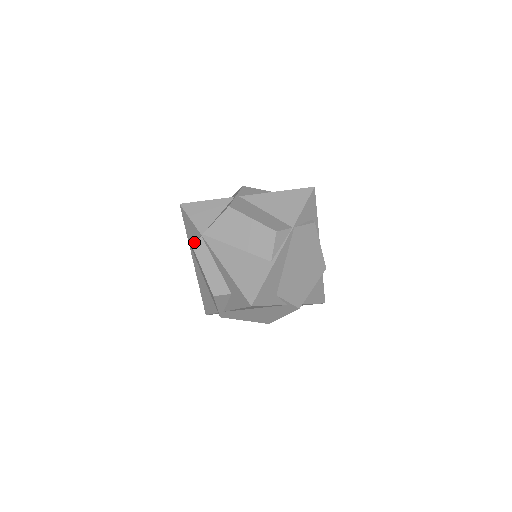
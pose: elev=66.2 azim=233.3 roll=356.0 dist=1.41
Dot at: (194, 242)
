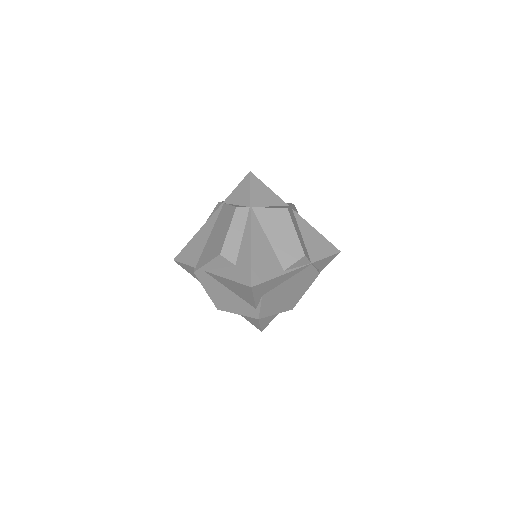
Dot at: (239, 206)
